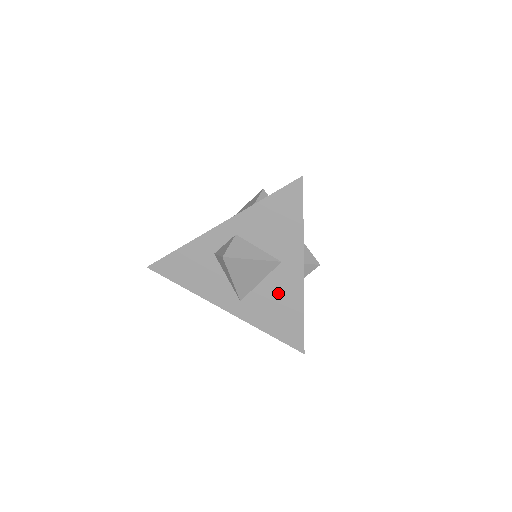
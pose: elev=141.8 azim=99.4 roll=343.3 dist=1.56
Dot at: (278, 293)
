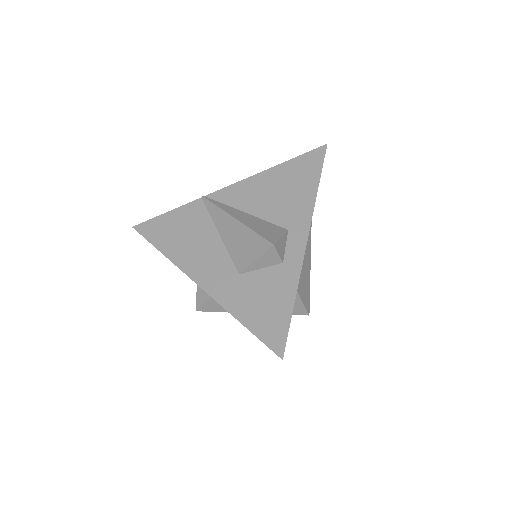
Dot at: occluded
